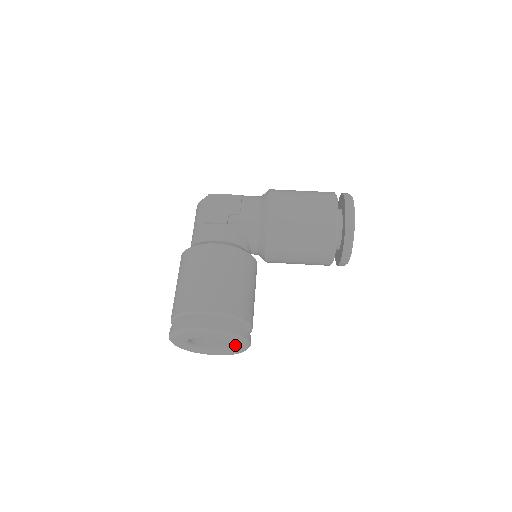
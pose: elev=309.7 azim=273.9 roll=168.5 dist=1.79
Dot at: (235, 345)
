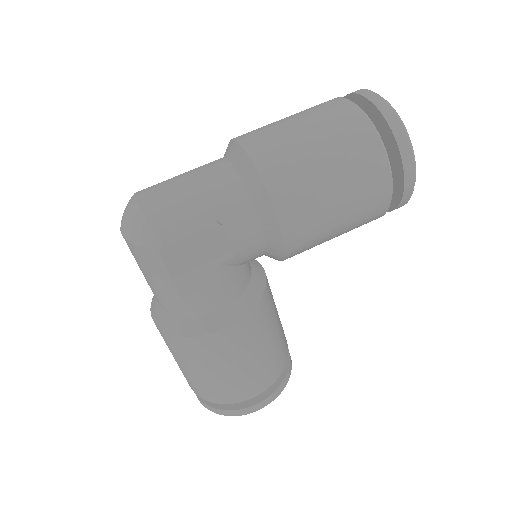
Dot at: occluded
